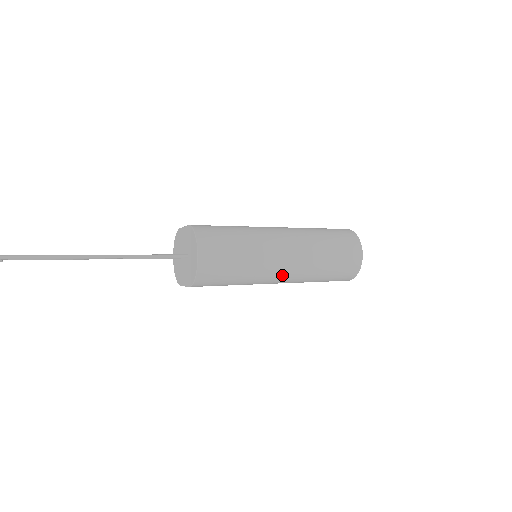
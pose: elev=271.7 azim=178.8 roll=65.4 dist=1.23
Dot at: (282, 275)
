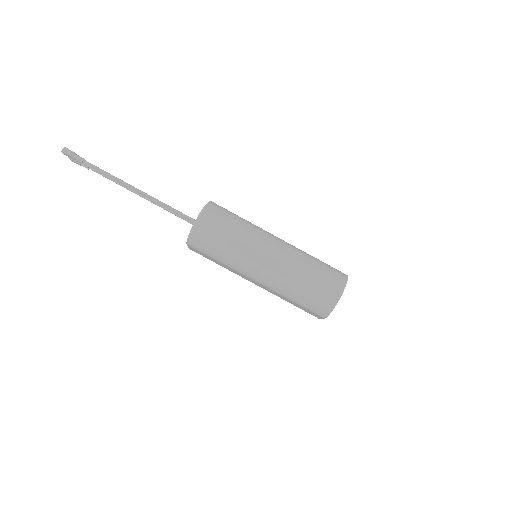
Dot at: (259, 272)
